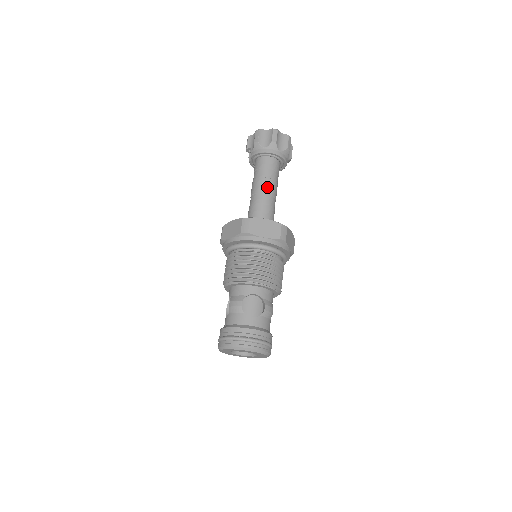
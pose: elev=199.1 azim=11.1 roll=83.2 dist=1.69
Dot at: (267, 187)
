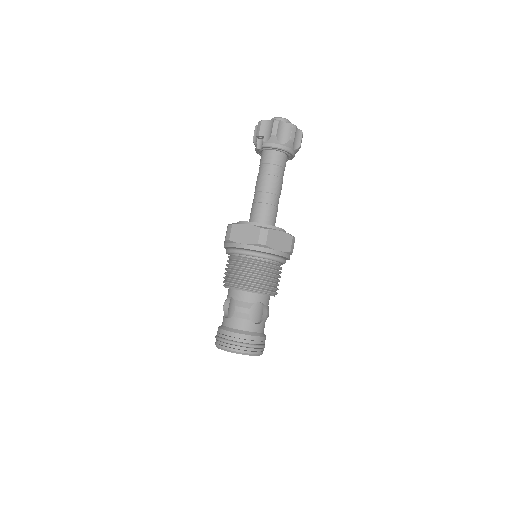
Dot at: (277, 187)
